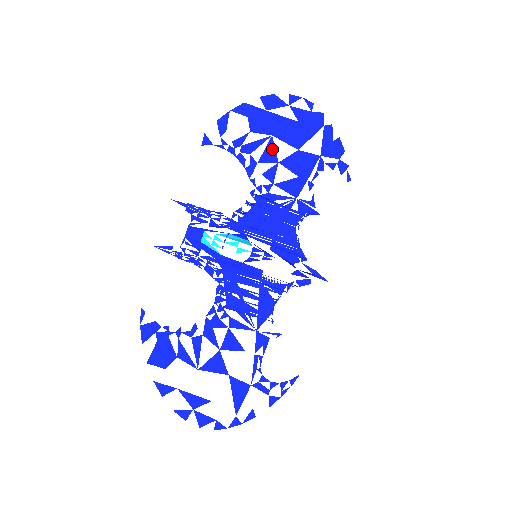
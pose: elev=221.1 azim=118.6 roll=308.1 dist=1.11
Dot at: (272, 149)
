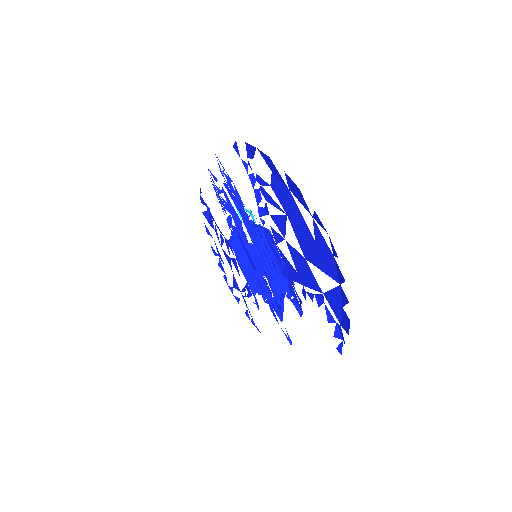
Dot at: occluded
